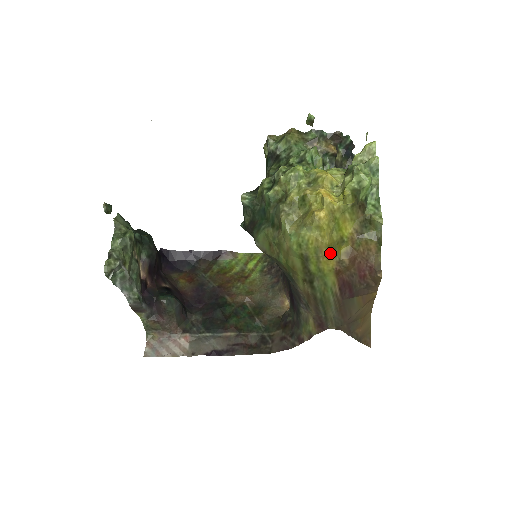
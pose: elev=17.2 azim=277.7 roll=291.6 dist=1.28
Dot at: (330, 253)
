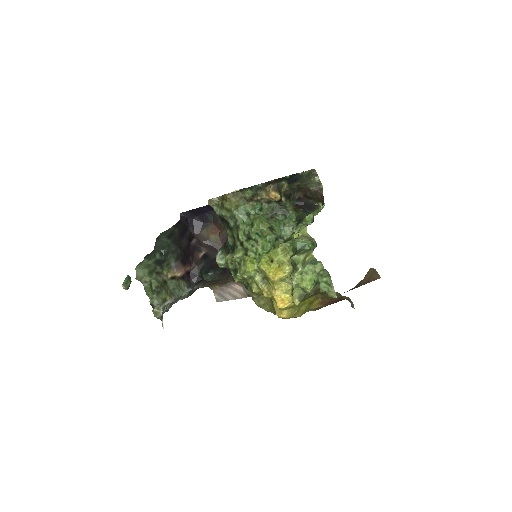
Dot at: (305, 312)
